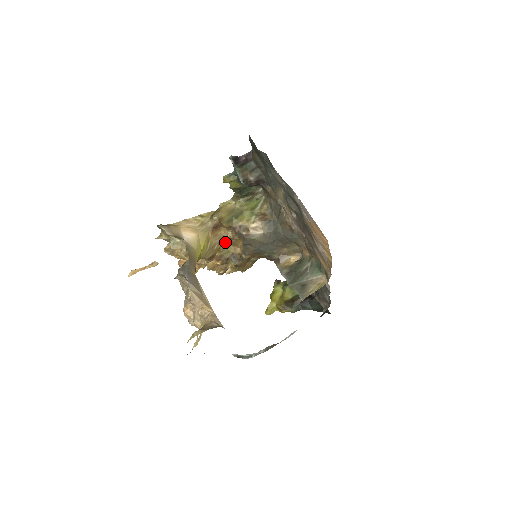
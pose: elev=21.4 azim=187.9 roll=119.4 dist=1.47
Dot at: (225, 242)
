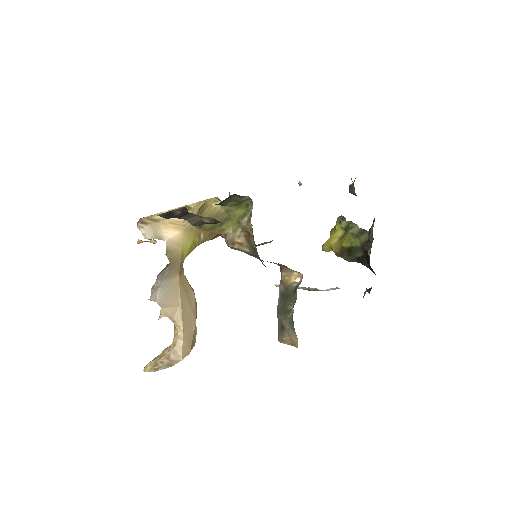
Dot at: occluded
